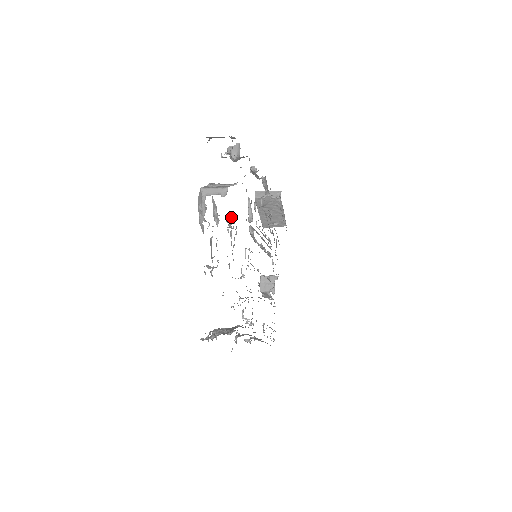
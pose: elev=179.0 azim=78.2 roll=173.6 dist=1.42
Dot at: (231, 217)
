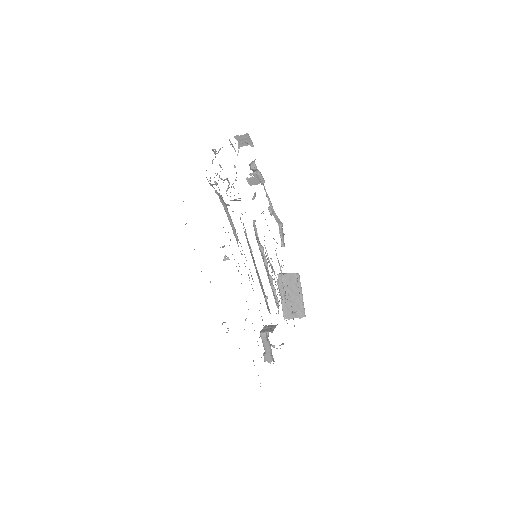
Dot at: (236, 177)
